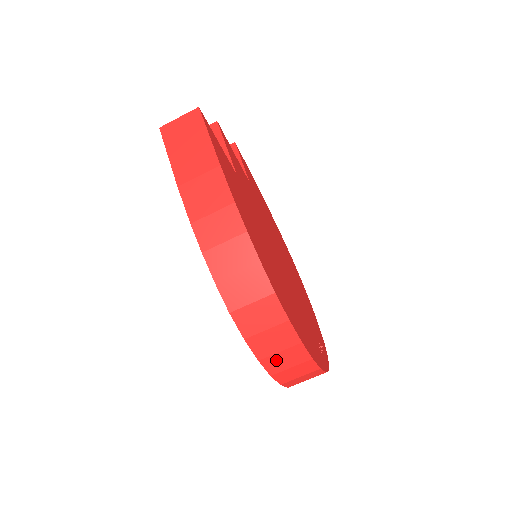
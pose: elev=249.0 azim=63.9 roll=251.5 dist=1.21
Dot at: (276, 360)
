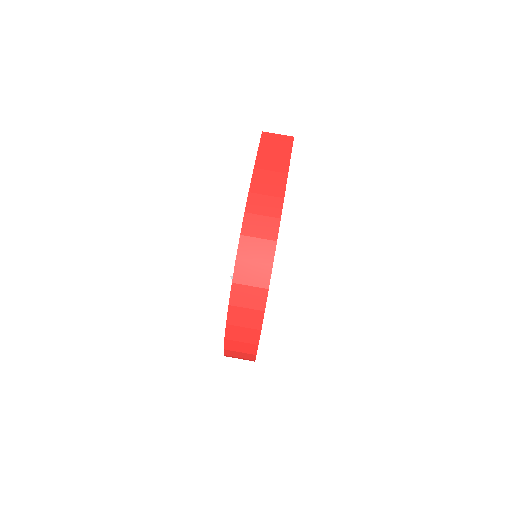
Dot at: (239, 313)
